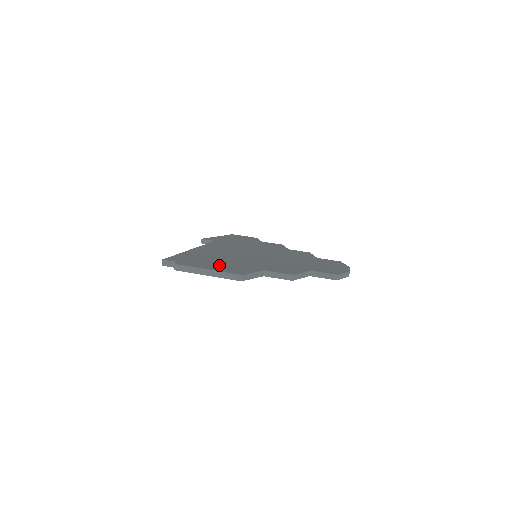
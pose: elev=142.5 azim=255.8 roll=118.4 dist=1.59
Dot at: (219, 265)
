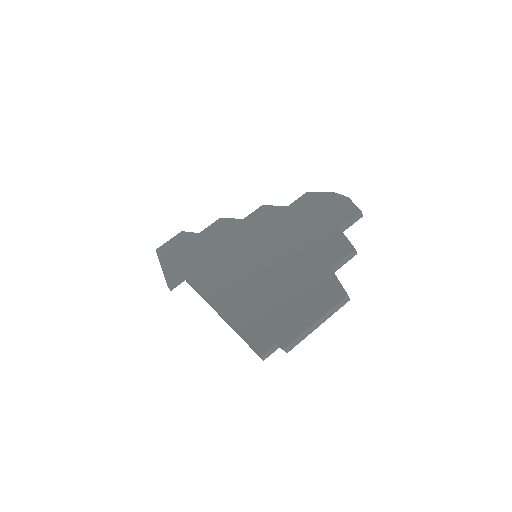
Dot at: (301, 305)
